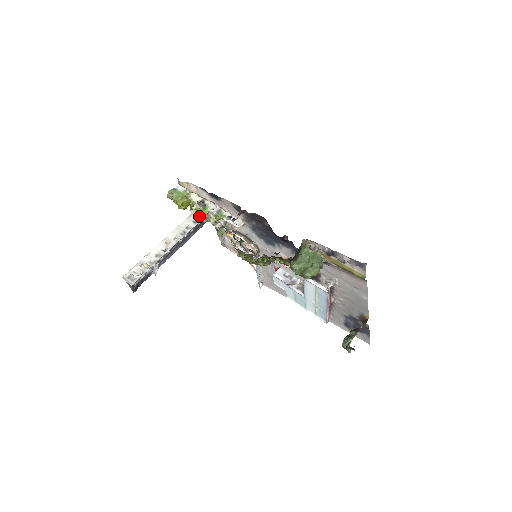
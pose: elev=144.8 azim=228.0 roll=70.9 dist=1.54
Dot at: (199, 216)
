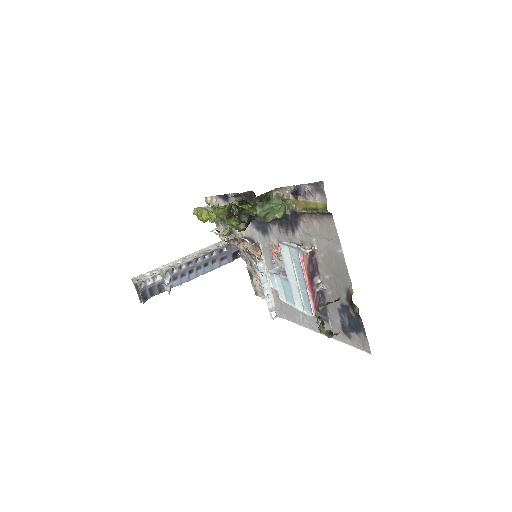
Dot at: (211, 220)
